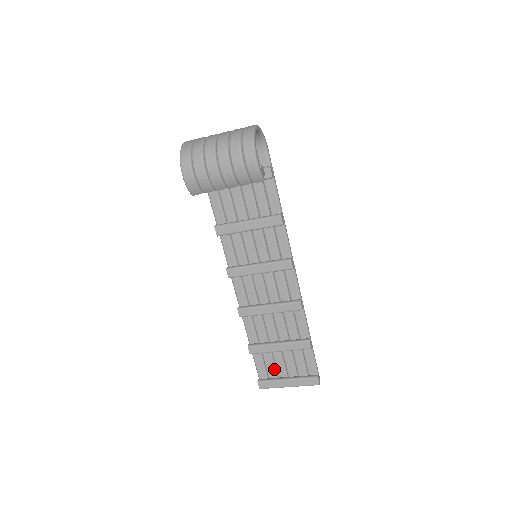
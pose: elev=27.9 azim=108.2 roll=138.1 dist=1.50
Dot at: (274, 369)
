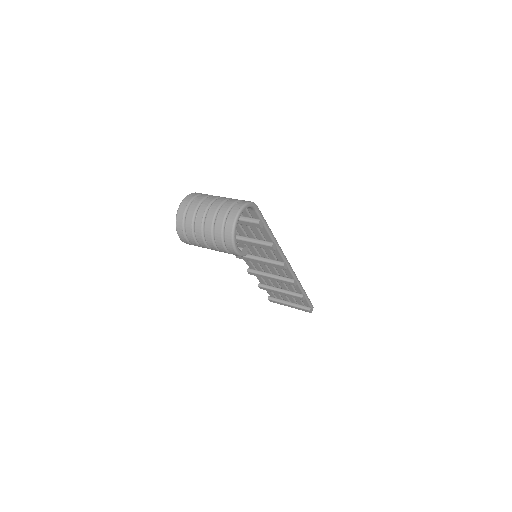
Dot at: (279, 296)
